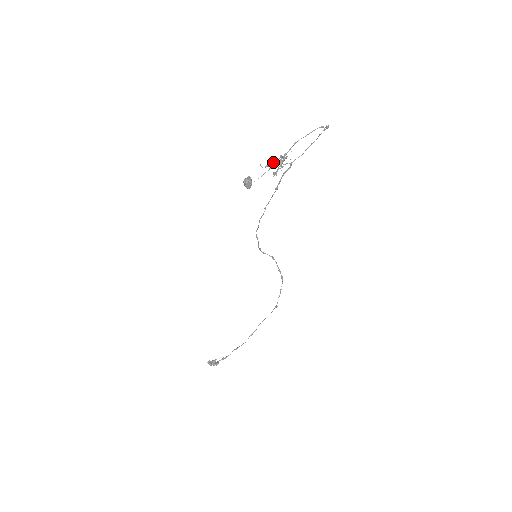
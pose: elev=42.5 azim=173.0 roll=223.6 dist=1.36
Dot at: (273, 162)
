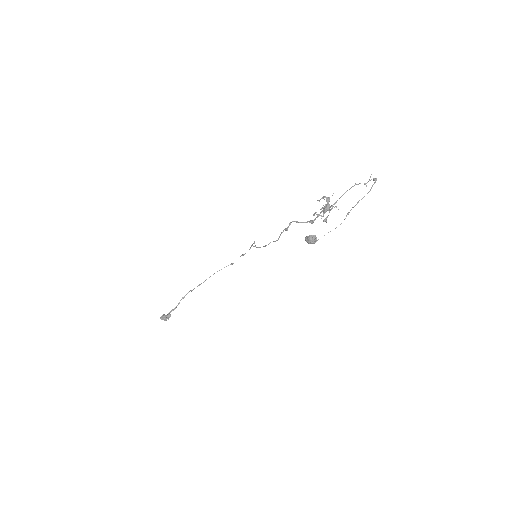
Dot at: occluded
